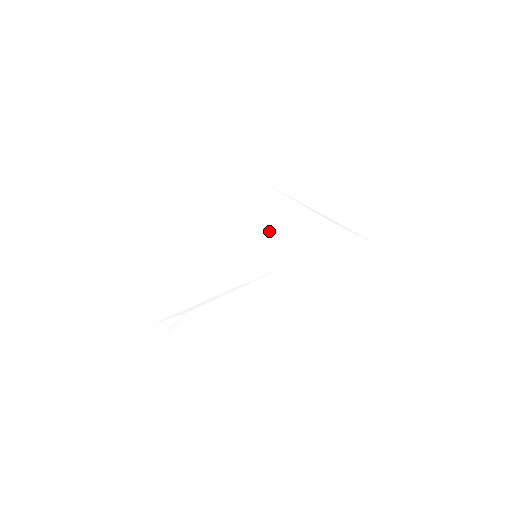
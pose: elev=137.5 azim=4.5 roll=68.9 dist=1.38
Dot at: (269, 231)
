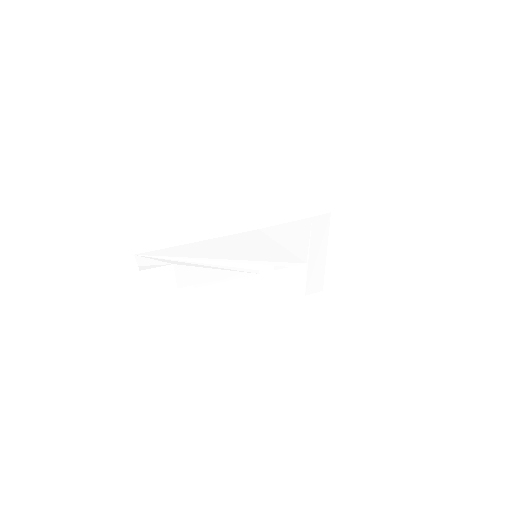
Dot at: (280, 247)
